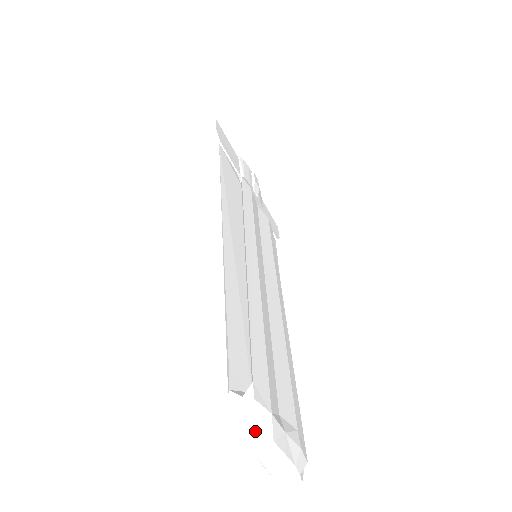
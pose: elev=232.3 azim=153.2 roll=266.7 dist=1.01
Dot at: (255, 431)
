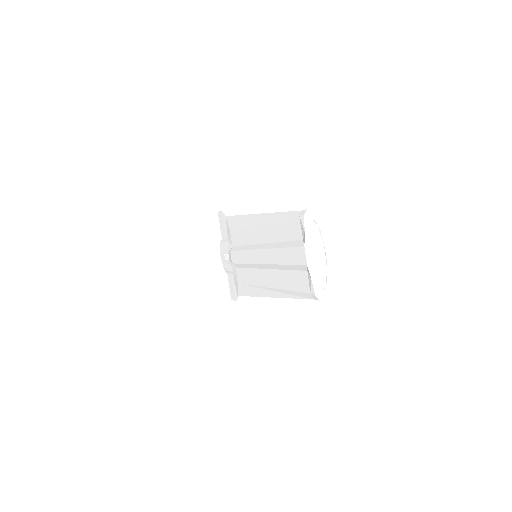
Dot at: (318, 227)
